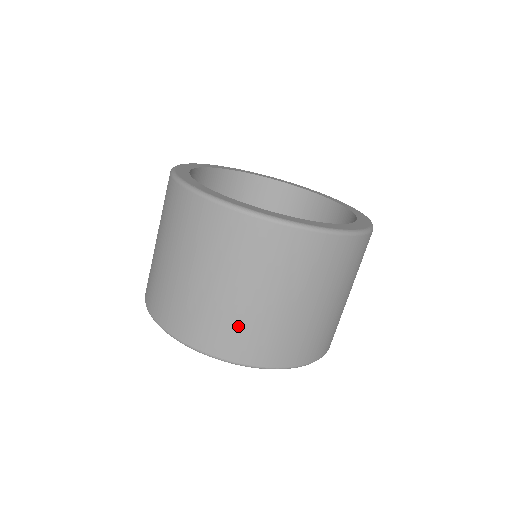
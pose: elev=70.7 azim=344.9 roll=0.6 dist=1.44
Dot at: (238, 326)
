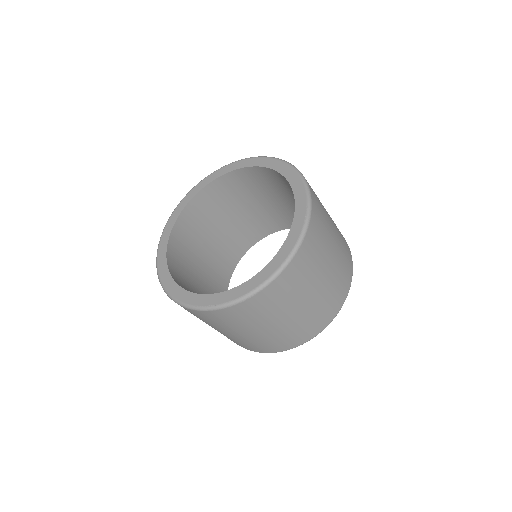
Dot at: (306, 323)
